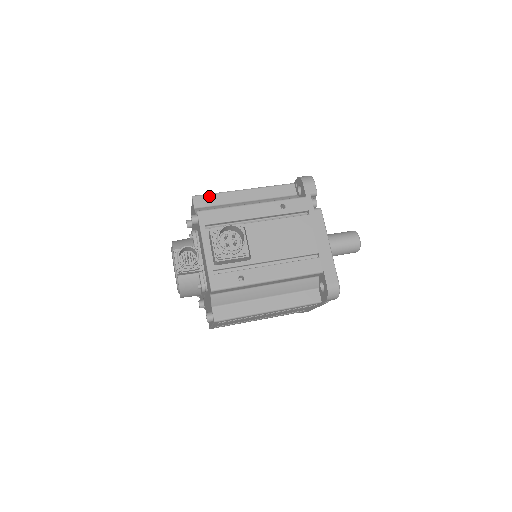
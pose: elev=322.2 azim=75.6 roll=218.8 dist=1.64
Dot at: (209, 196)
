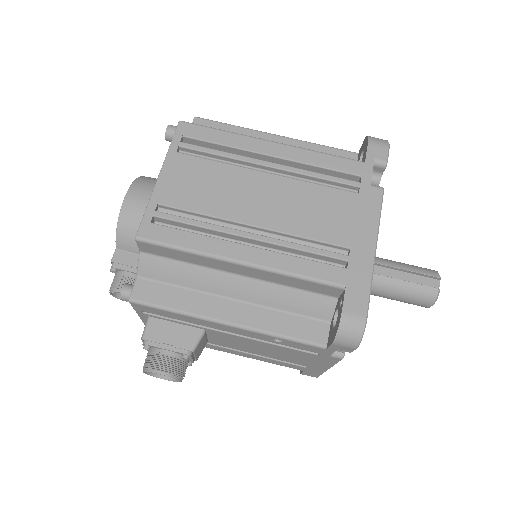
Dot at: (167, 249)
